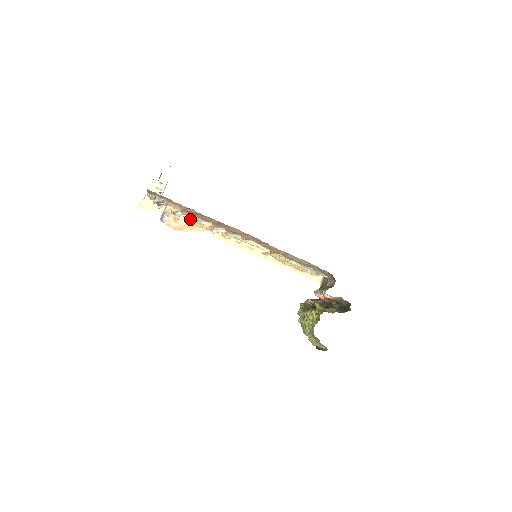
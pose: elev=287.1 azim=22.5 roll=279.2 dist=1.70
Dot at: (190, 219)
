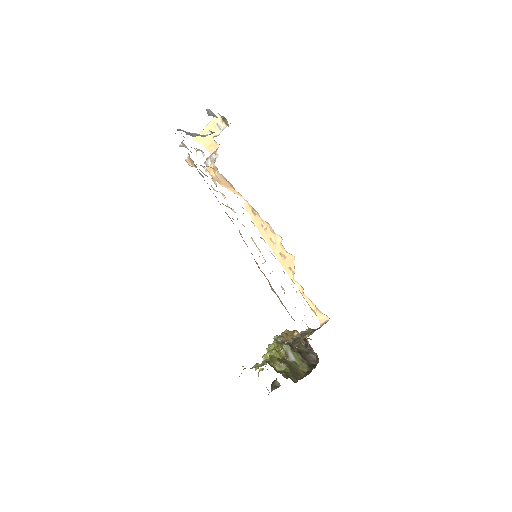
Dot at: (224, 177)
